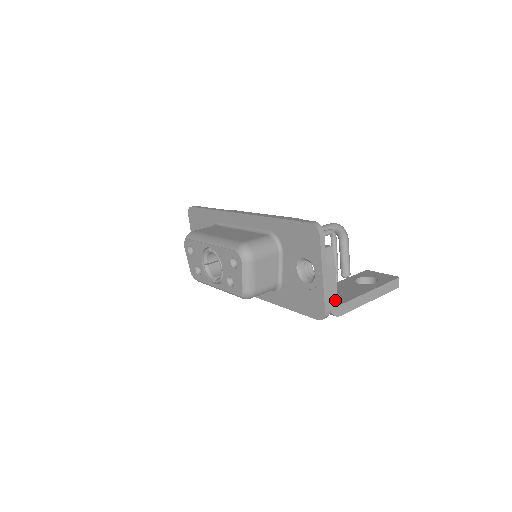
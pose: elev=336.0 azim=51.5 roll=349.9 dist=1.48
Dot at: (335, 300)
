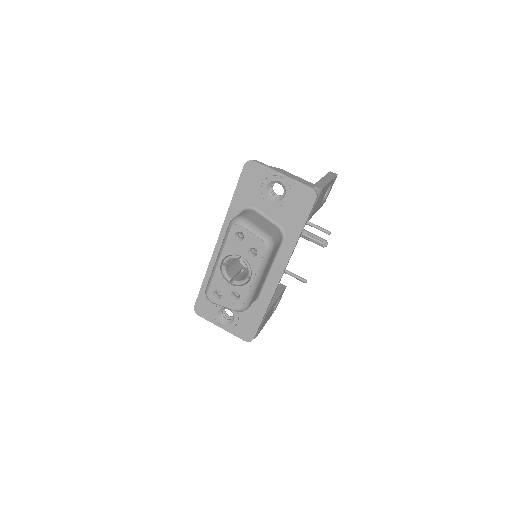
Dot at: (308, 182)
